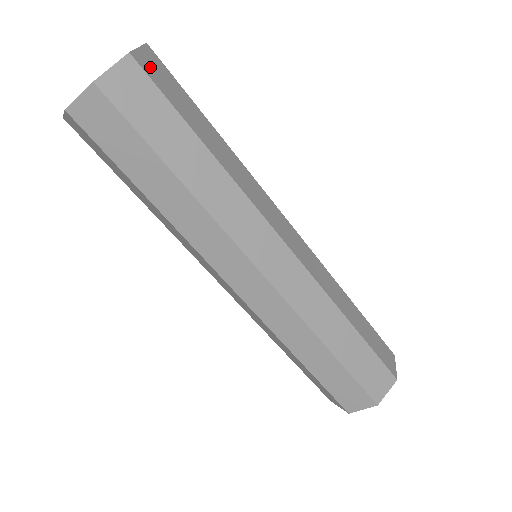
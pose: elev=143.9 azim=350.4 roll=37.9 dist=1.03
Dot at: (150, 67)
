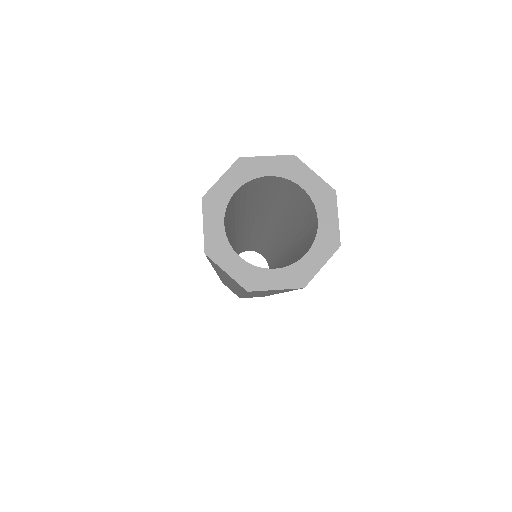
Dot at: occluded
